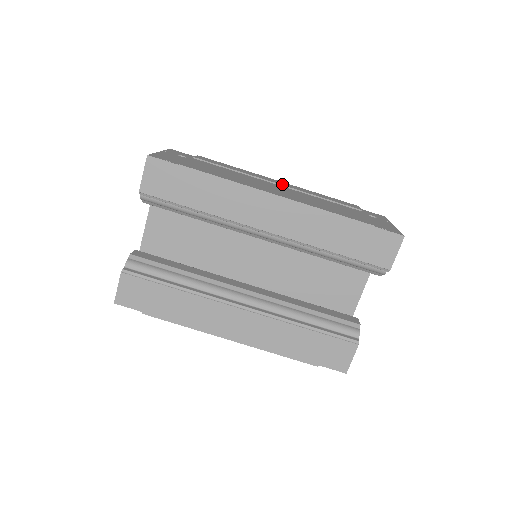
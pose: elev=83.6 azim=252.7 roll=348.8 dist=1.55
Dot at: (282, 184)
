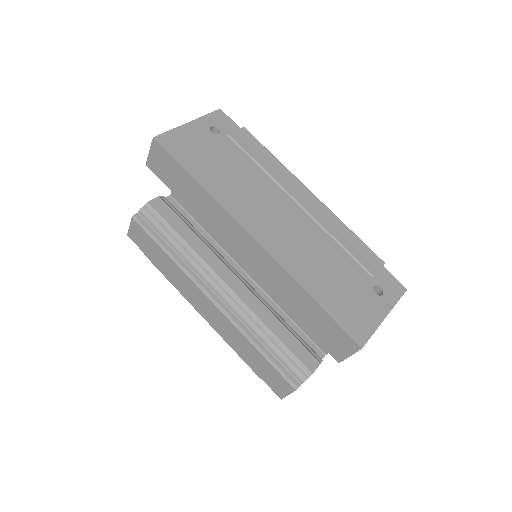
Dot at: (304, 204)
